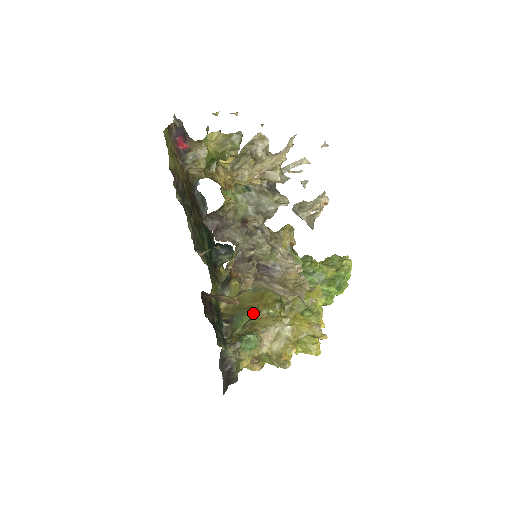
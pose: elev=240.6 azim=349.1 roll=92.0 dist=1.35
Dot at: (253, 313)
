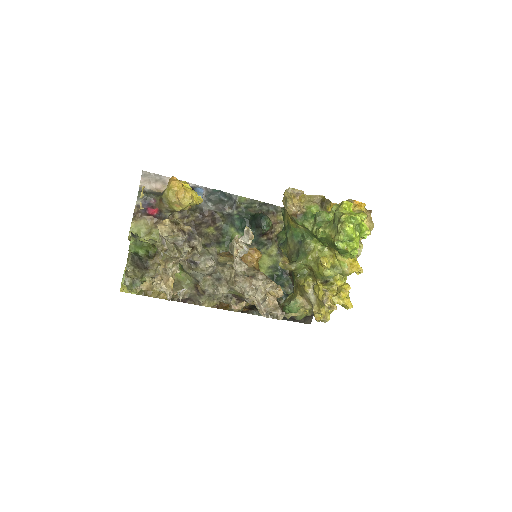
Dot at: occluded
